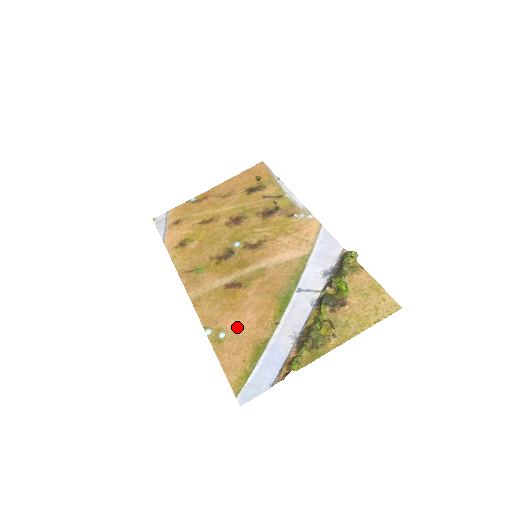
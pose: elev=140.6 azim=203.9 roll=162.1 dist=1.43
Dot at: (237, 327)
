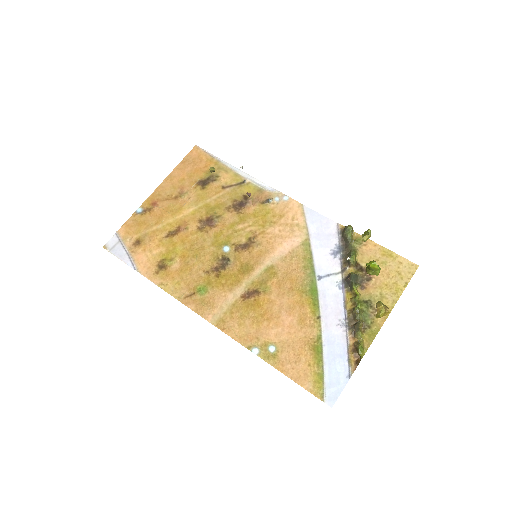
Dot at: (282, 335)
